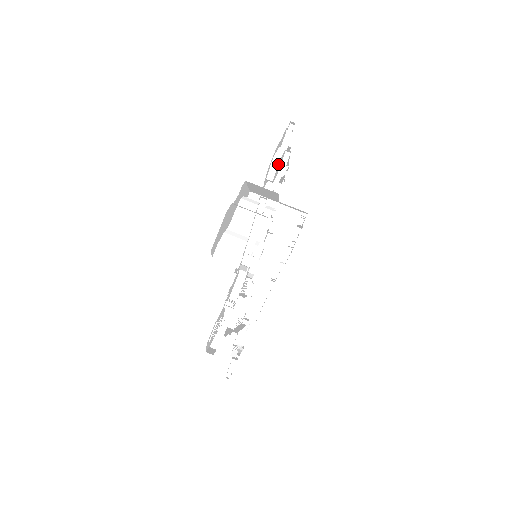
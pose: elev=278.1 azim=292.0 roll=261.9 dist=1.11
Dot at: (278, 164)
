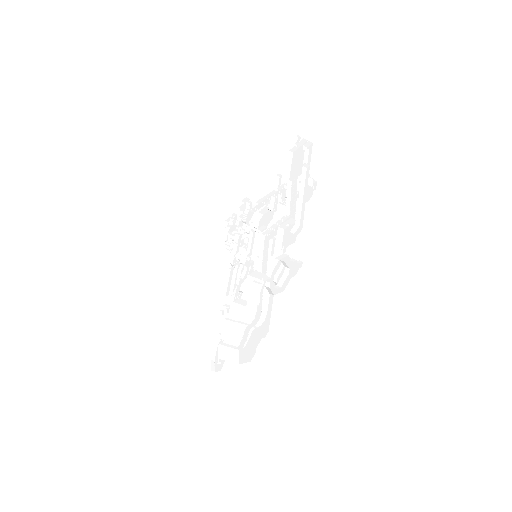
Dot at: (279, 287)
